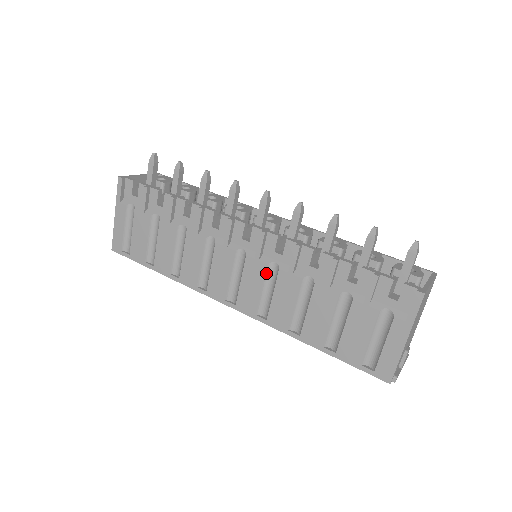
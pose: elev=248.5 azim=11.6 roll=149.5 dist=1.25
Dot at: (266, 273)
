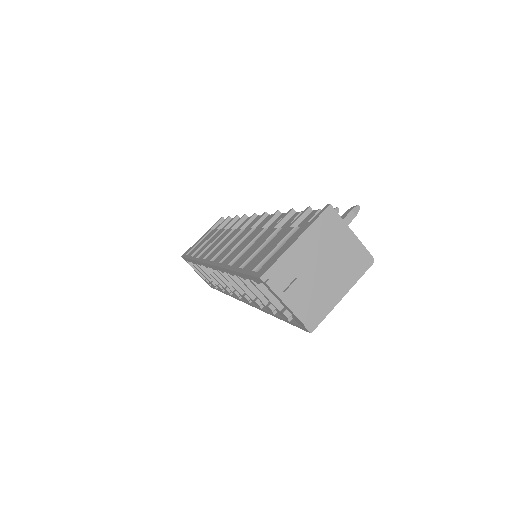
Dot at: (247, 235)
